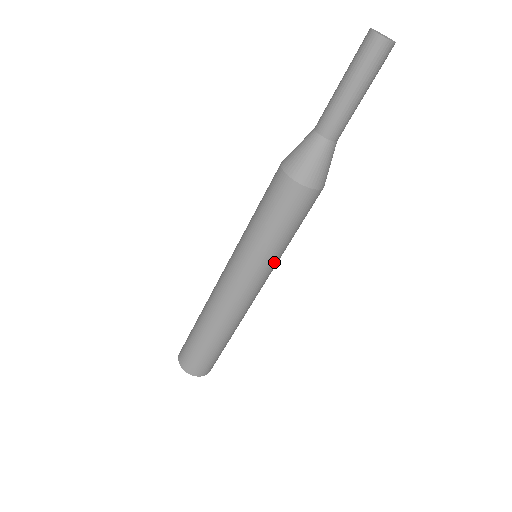
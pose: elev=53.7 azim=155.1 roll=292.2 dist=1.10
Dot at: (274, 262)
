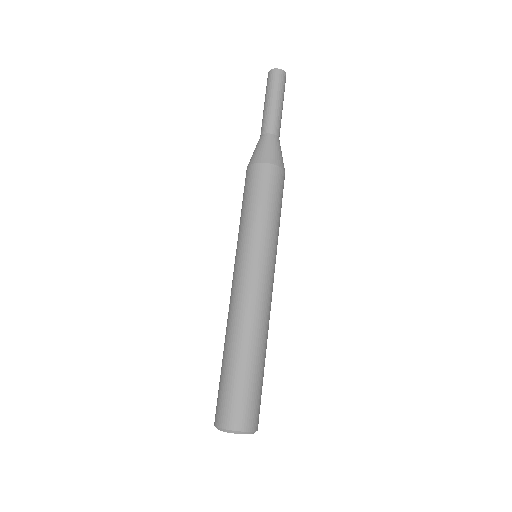
Dot at: (276, 246)
